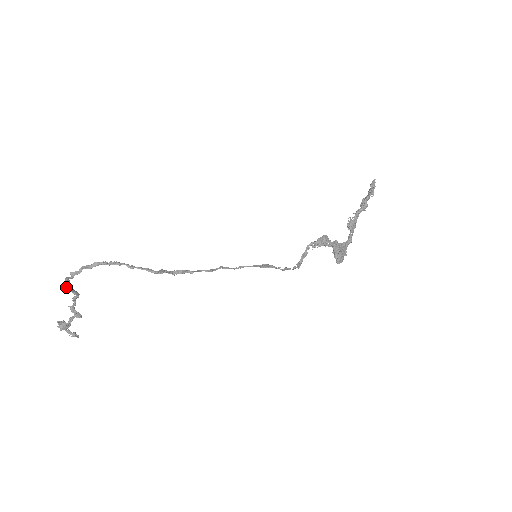
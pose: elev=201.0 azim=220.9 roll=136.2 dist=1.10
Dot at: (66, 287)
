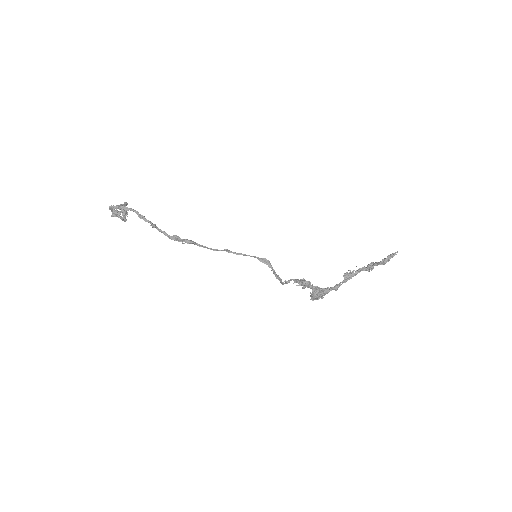
Dot at: (111, 209)
